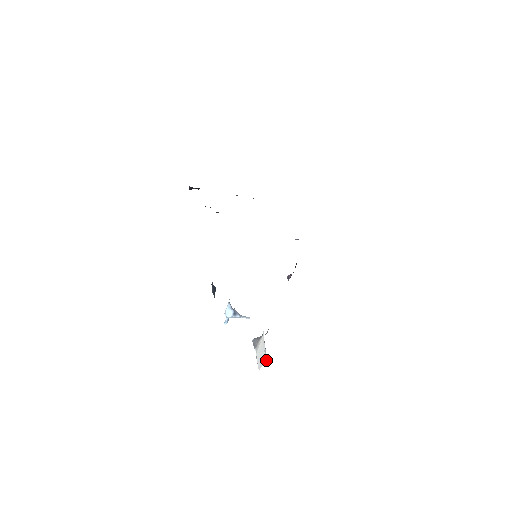
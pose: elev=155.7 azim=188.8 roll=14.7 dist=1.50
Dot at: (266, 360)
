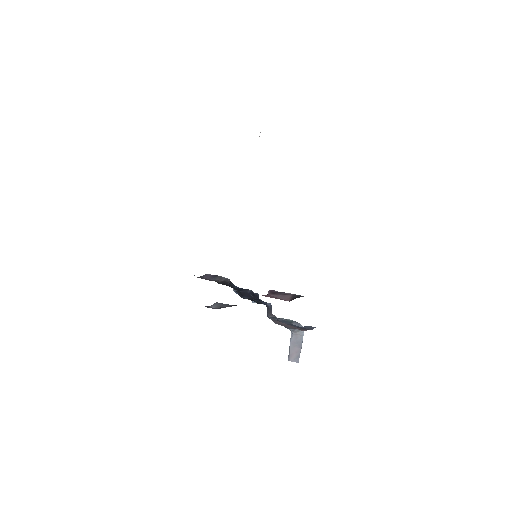
Dot at: occluded
